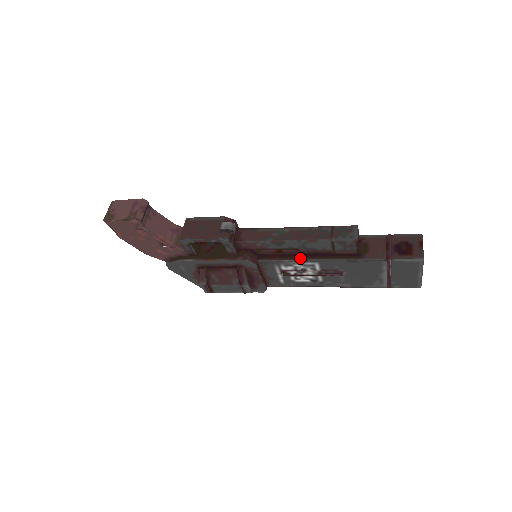
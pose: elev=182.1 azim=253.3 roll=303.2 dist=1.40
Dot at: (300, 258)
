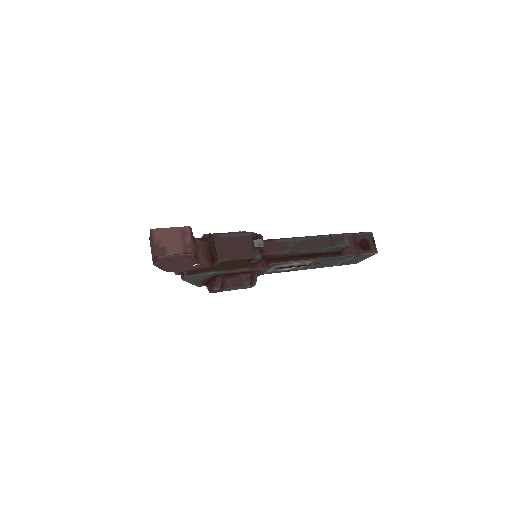
Dot at: (301, 259)
